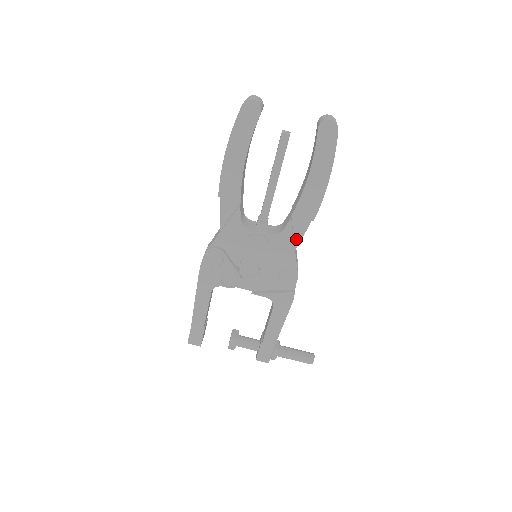
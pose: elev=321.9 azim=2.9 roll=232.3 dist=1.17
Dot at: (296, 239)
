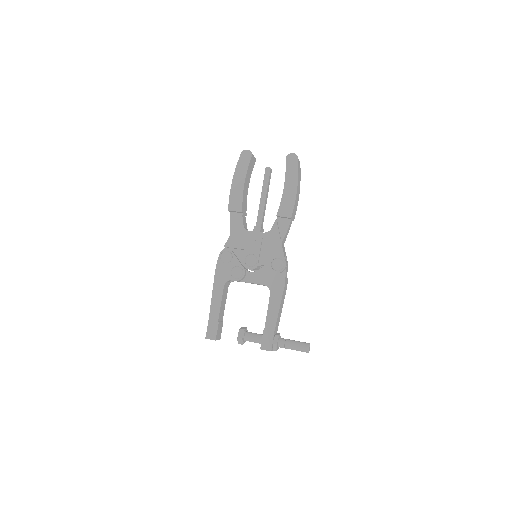
Dot at: (282, 236)
